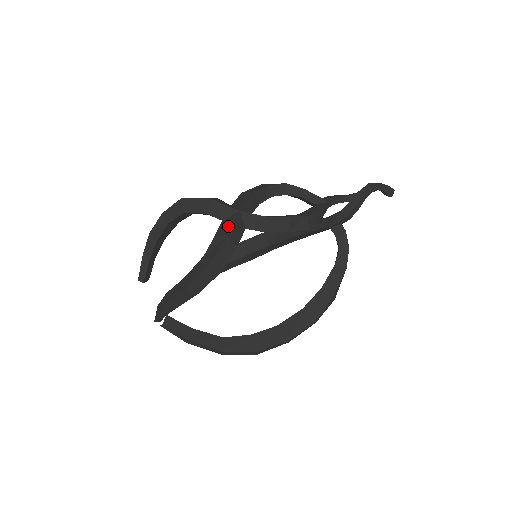
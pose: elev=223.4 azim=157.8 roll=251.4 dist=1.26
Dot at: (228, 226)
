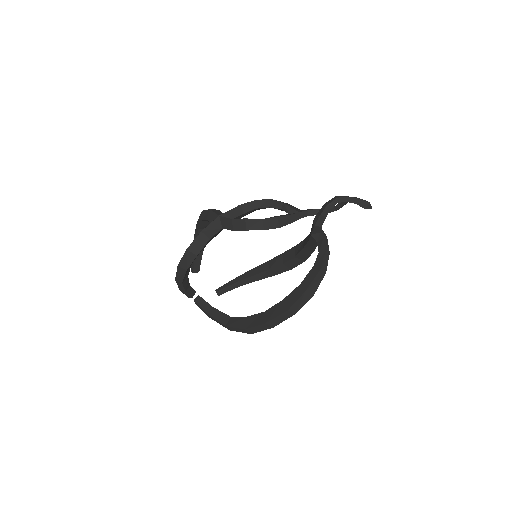
Dot at: occluded
